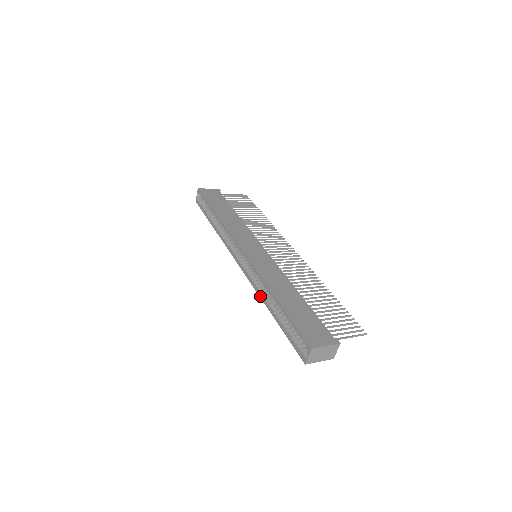
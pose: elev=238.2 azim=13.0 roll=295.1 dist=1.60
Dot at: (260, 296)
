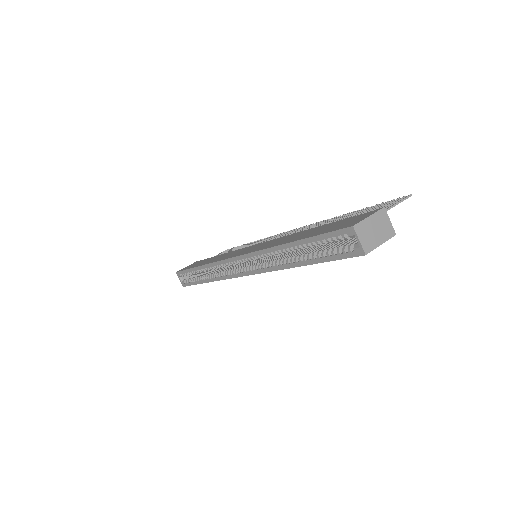
Dot at: (279, 268)
